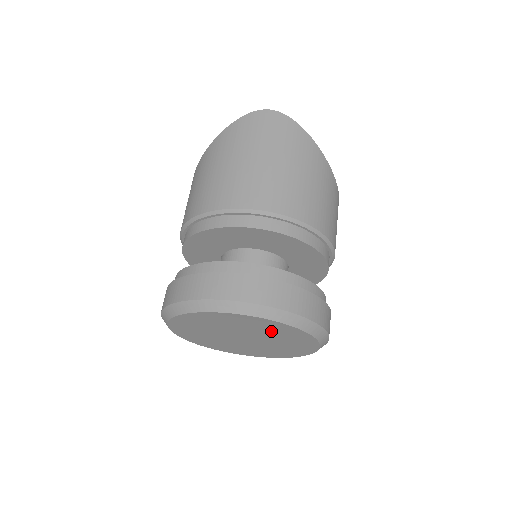
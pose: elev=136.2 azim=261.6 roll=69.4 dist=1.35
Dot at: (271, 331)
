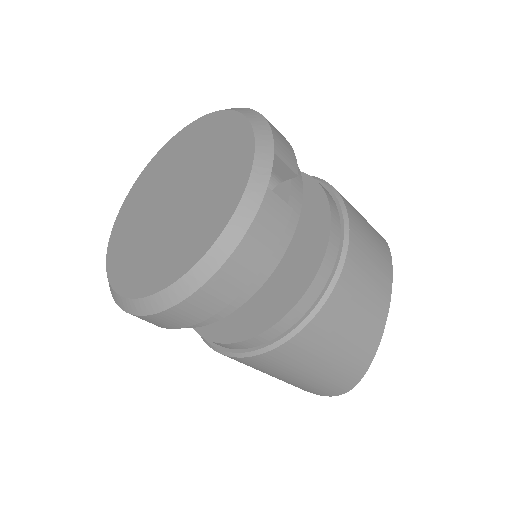
Dot at: (212, 146)
